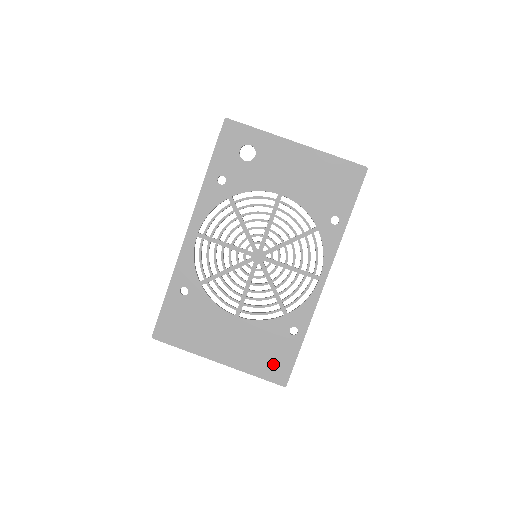
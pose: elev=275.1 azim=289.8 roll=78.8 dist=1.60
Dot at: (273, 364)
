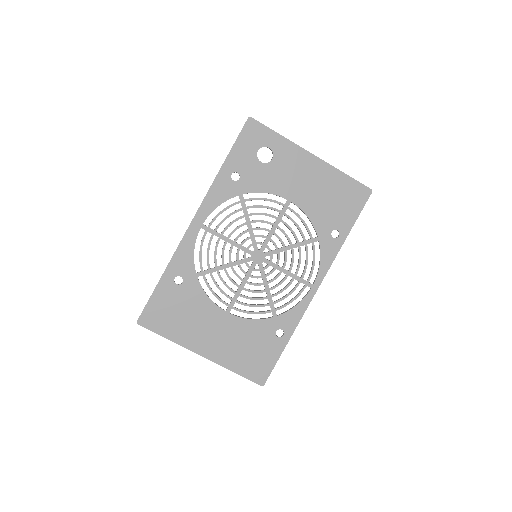
Dot at: (255, 363)
